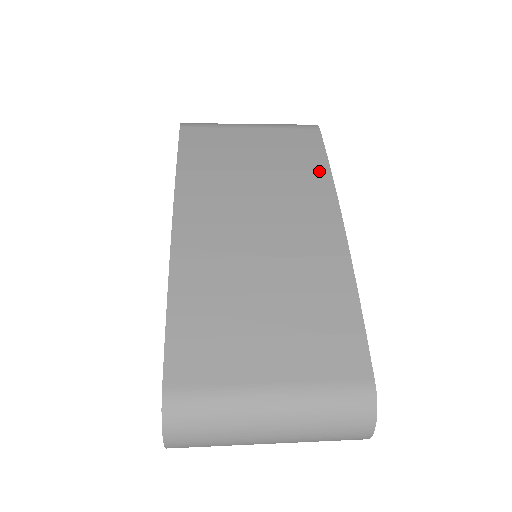
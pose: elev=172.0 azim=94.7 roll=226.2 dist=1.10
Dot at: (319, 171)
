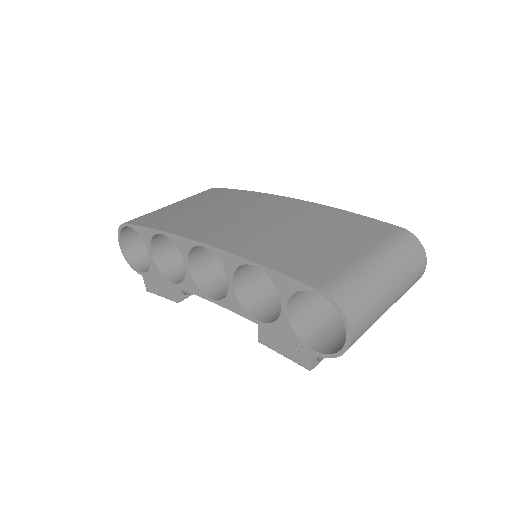
Dot at: (246, 194)
